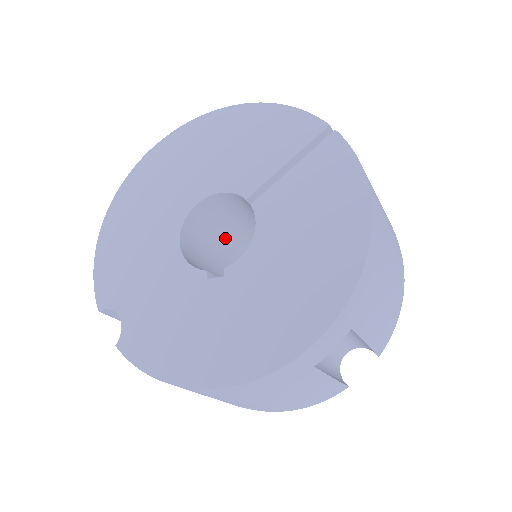
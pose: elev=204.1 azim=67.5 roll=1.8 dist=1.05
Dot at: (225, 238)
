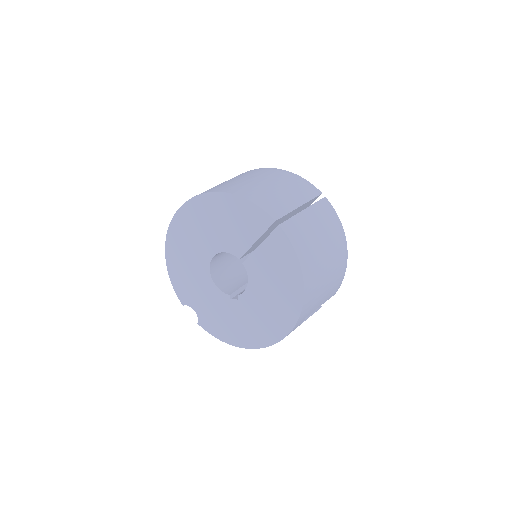
Dot at: occluded
